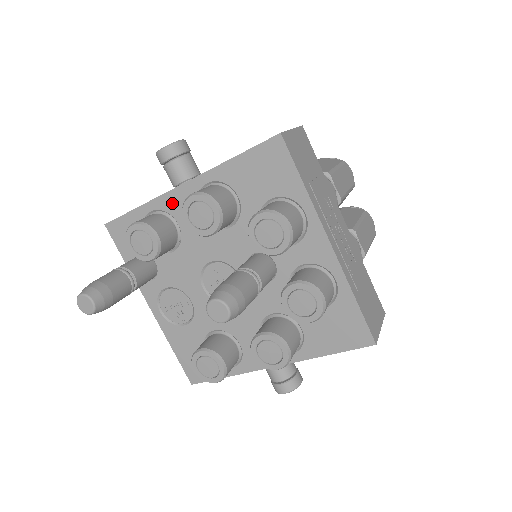
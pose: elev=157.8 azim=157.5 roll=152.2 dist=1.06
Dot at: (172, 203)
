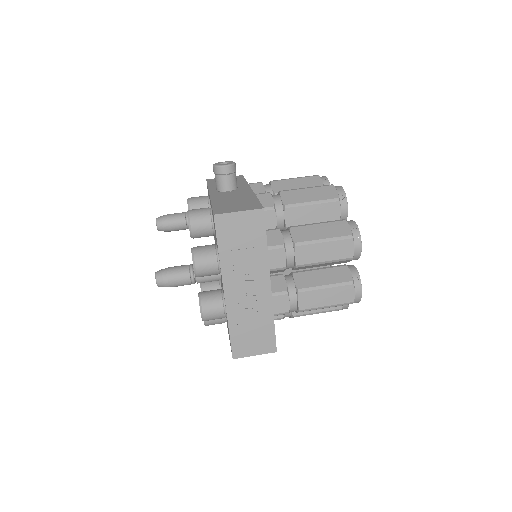
Dot at: occluded
